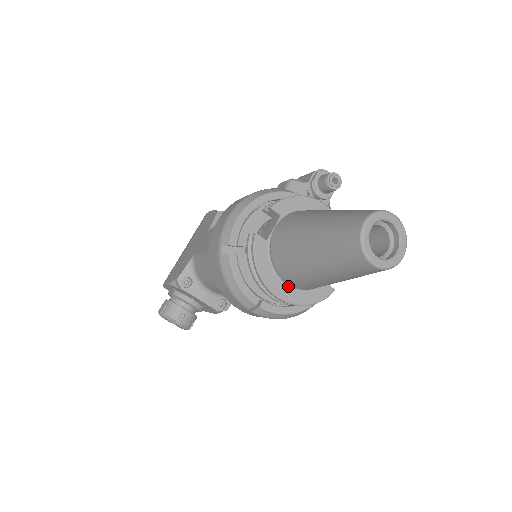
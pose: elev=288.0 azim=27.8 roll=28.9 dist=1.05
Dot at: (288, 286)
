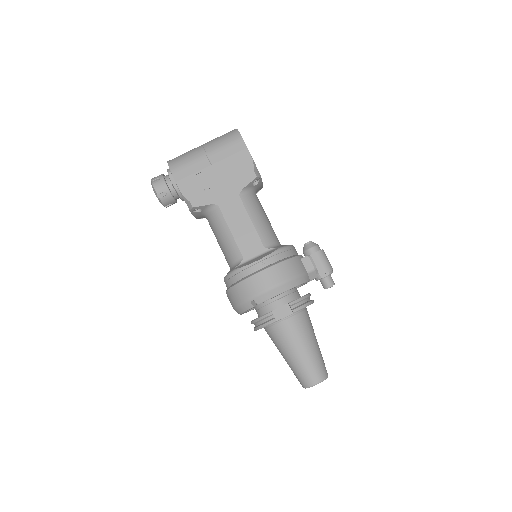
Dot at: occluded
